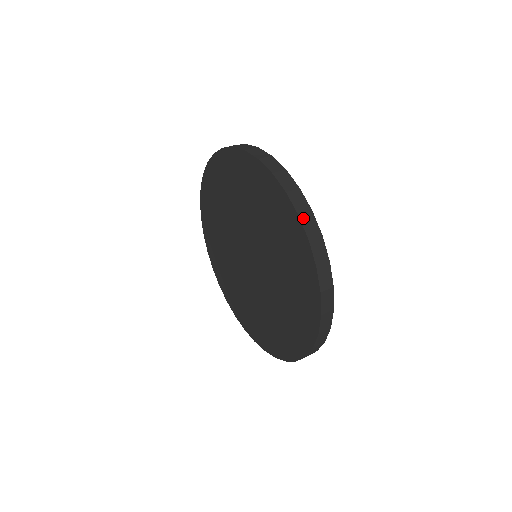
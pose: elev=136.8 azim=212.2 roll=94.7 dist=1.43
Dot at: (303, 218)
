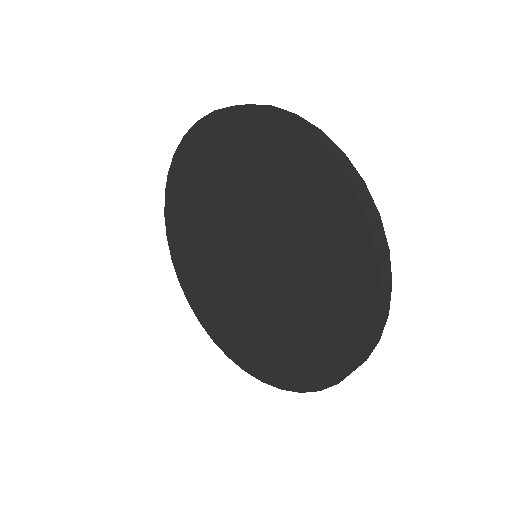
Dot at: (383, 294)
